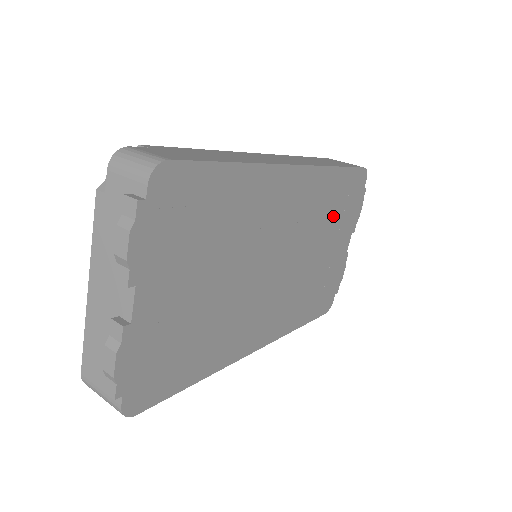
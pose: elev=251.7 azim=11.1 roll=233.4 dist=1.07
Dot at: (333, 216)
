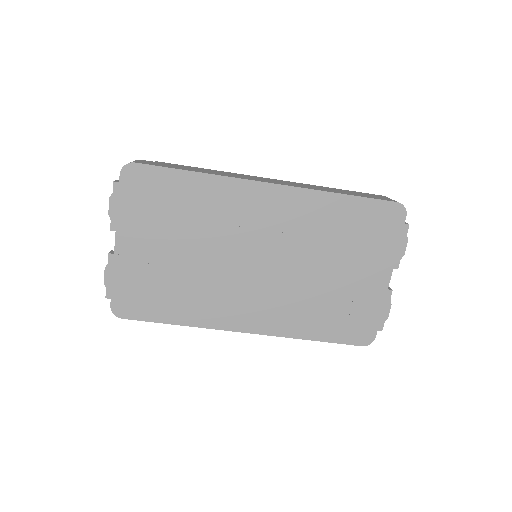
Dot at: (345, 241)
